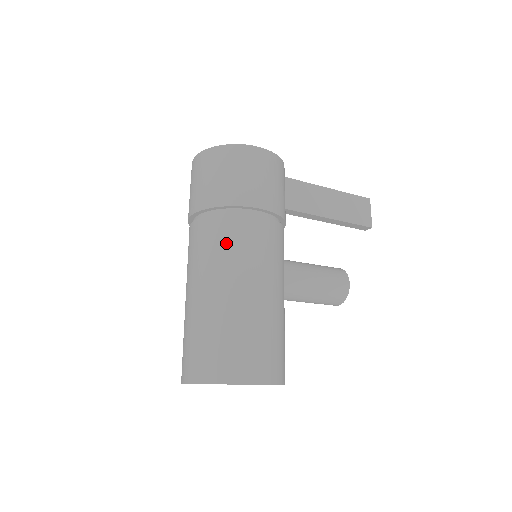
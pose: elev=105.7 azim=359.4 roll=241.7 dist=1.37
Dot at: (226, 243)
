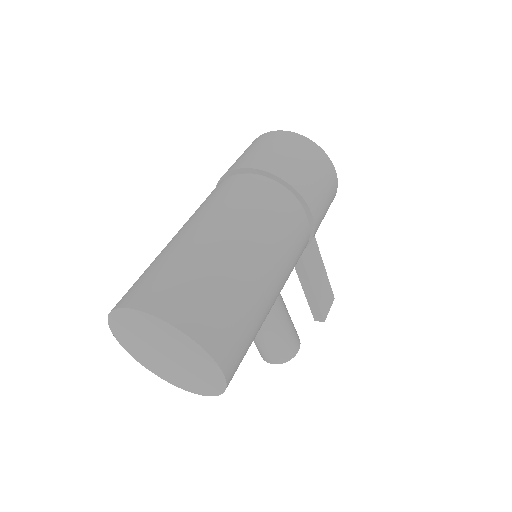
Dot at: (274, 214)
